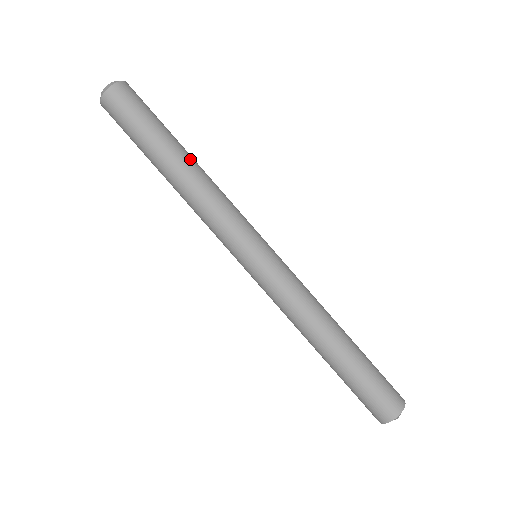
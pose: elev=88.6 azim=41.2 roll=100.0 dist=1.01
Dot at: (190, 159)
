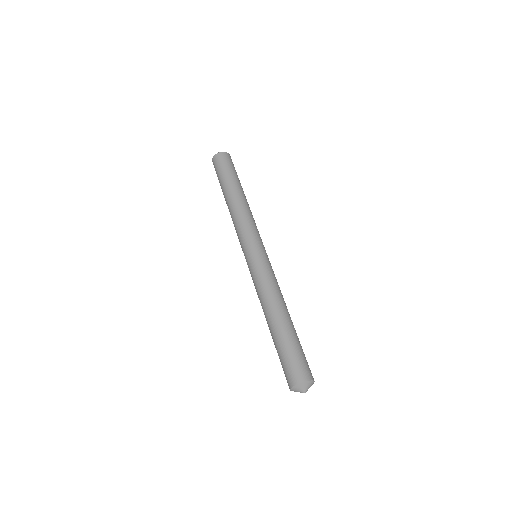
Dot at: occluded
